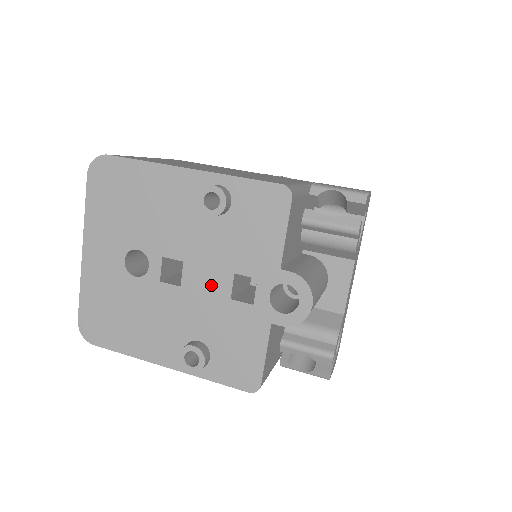
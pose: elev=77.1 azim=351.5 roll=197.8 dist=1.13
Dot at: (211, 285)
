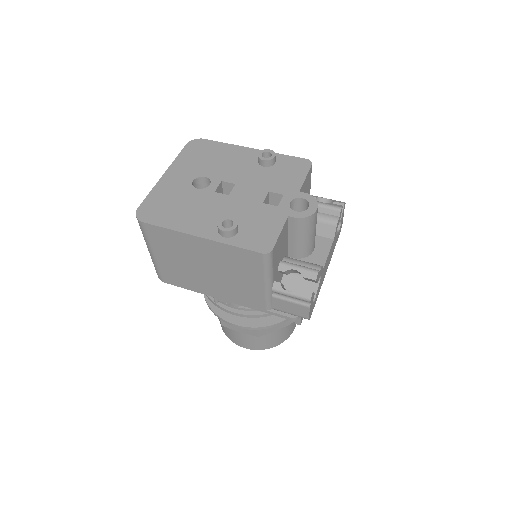
Dot at: (251, 196)
